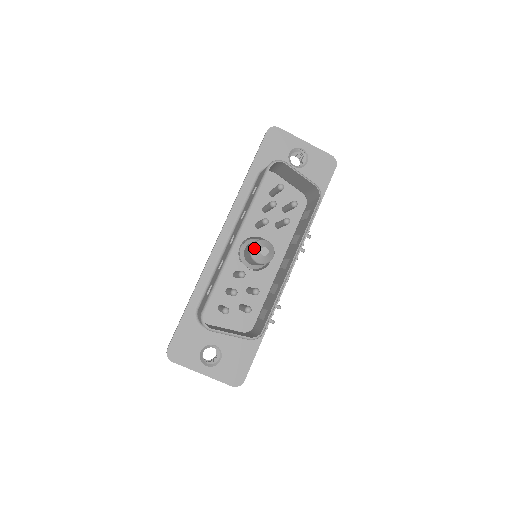
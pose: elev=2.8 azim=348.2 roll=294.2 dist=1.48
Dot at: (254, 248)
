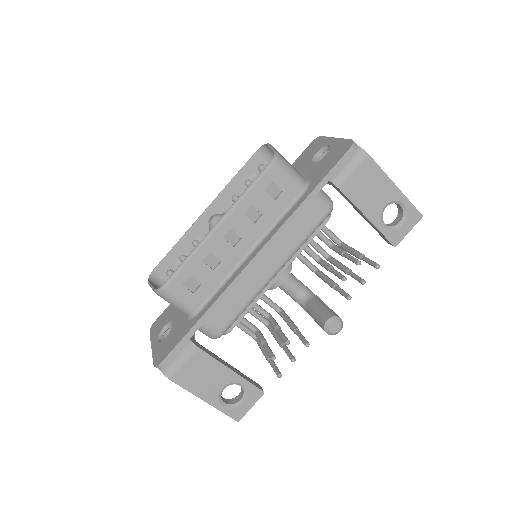
Dot at: occluded
